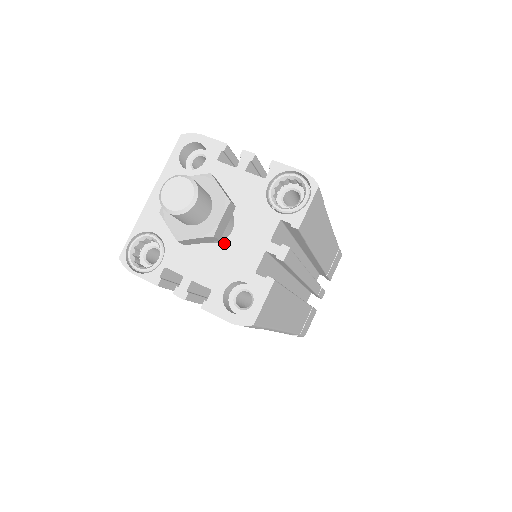
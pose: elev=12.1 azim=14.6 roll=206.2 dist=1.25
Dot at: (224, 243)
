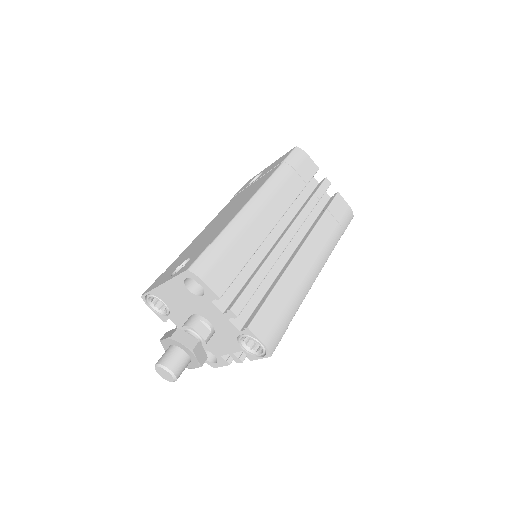
Dot at: occluded
